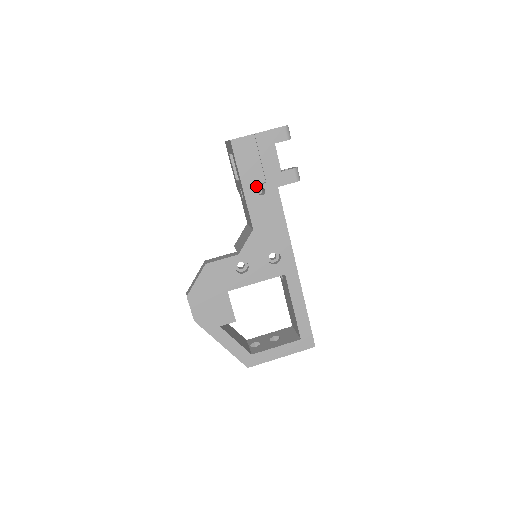
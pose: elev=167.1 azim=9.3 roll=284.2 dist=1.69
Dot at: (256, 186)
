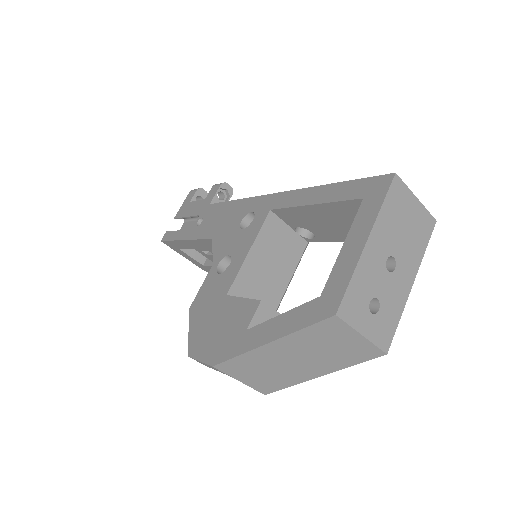
Dot at: (194, 226)
